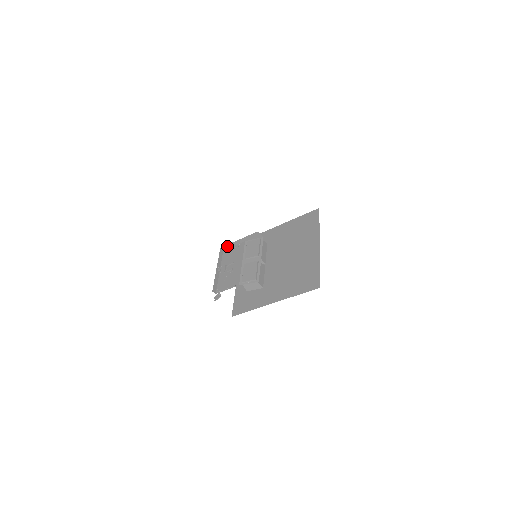
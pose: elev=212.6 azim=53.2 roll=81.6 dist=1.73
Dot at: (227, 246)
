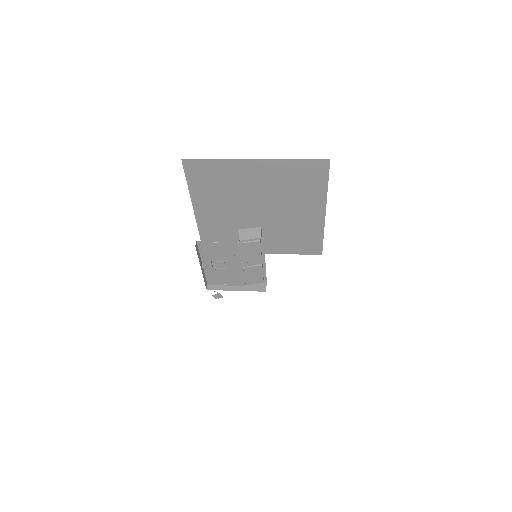
Dot at: (206, 244)
